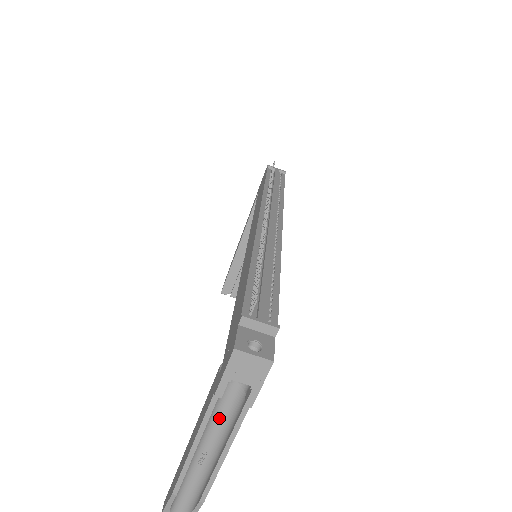
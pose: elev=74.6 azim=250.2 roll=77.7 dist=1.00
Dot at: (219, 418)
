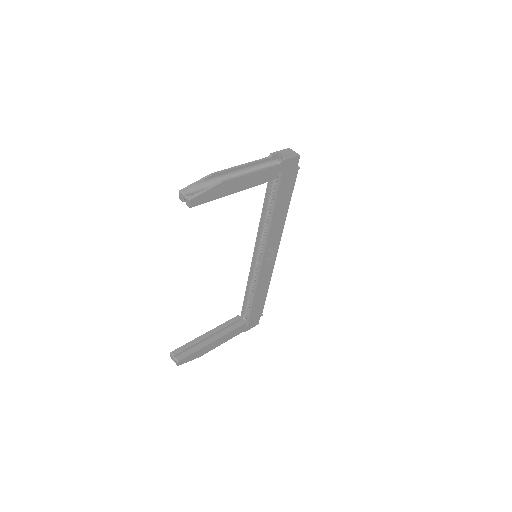
Dot at: occluded
